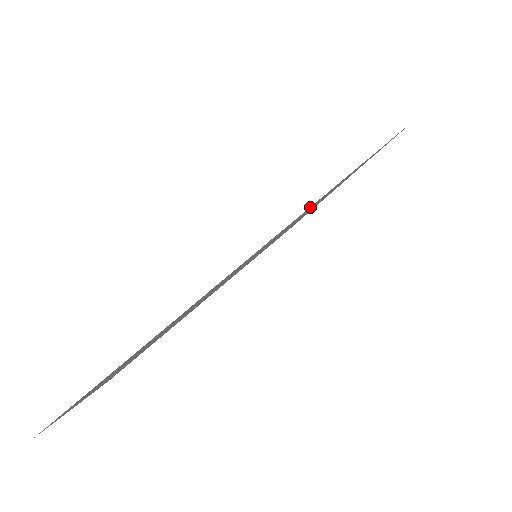
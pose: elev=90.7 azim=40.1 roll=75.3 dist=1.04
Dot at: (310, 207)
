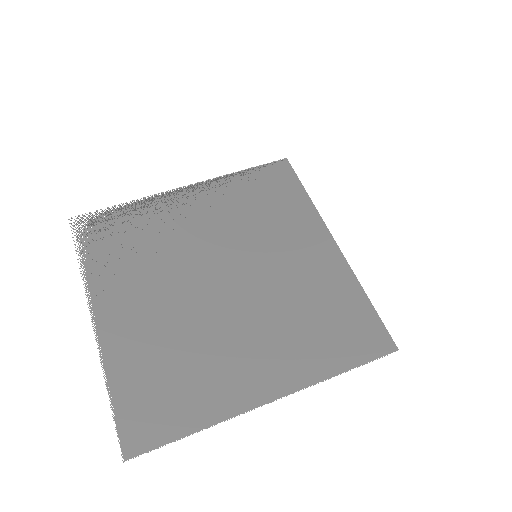
Dot at: (318, 372)
